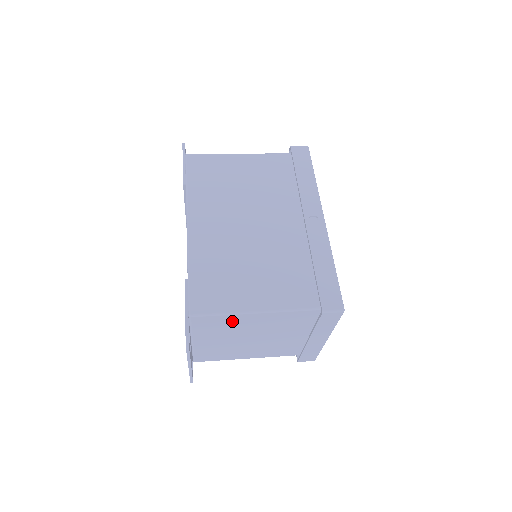
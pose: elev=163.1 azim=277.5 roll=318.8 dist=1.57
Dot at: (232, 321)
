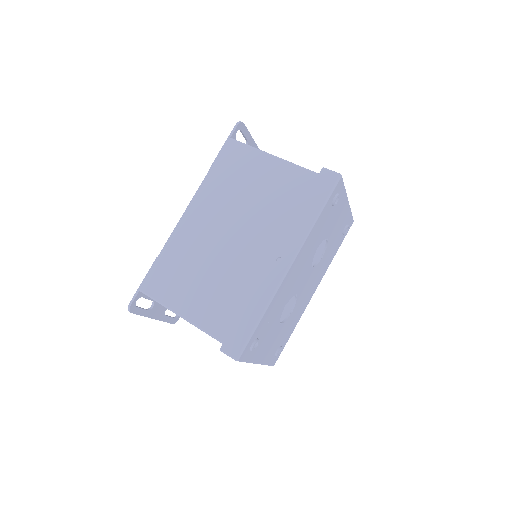
Dot at: occluded
